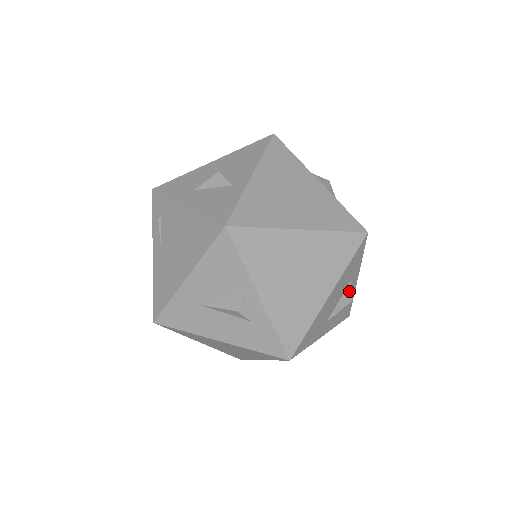
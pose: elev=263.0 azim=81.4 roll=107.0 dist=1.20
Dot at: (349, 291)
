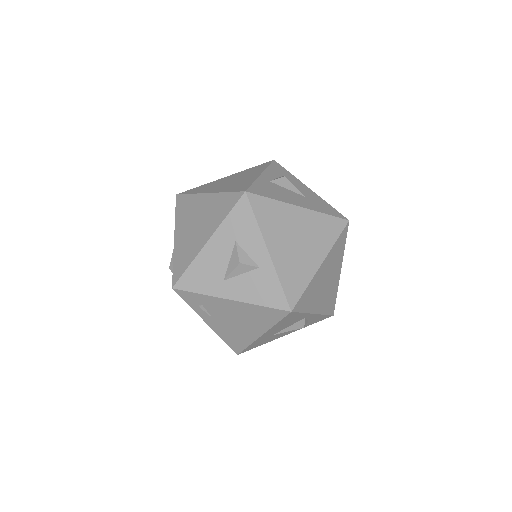
Dot at: occluded
